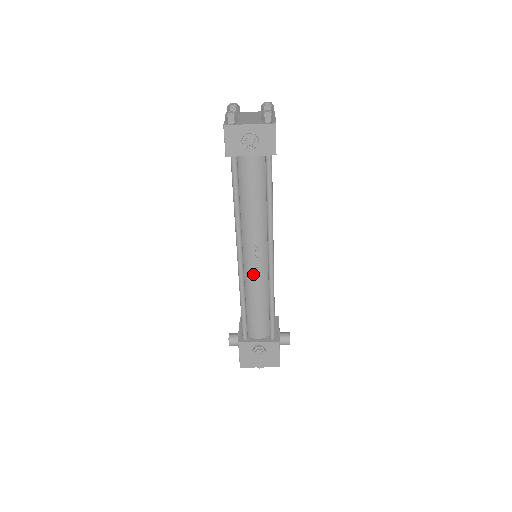
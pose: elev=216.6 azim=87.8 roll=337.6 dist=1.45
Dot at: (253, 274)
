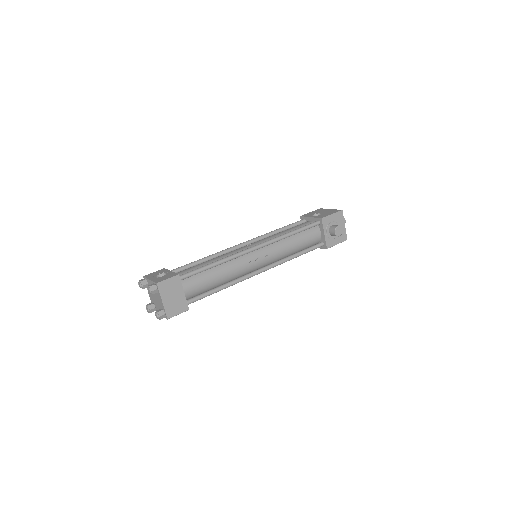
Dot at: occluded
